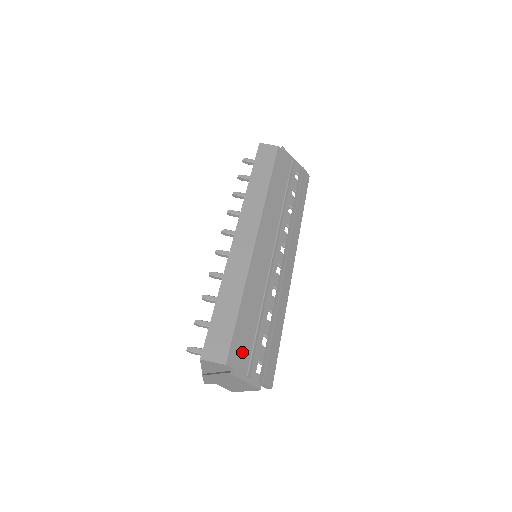
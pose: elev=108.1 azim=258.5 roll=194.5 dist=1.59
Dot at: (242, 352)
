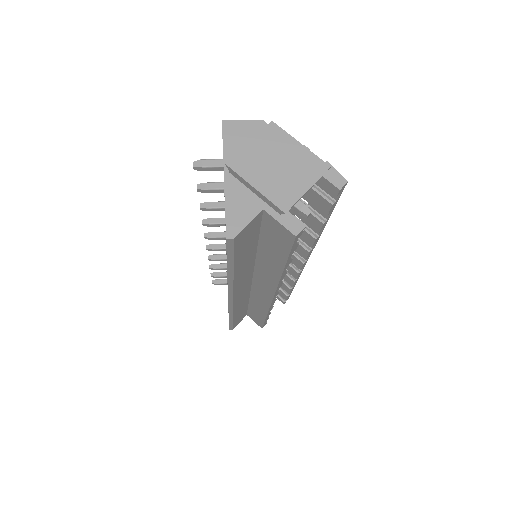
Dot at: occluded
